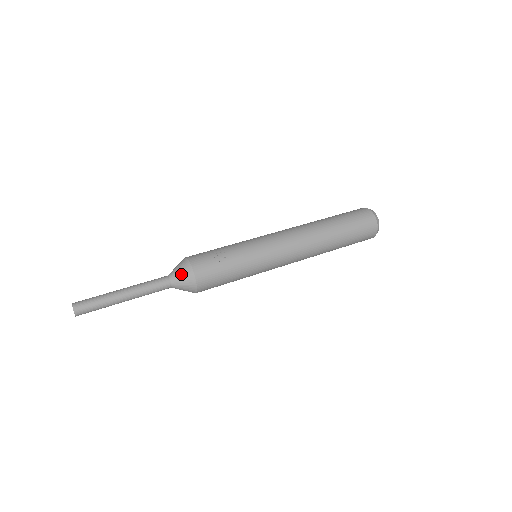
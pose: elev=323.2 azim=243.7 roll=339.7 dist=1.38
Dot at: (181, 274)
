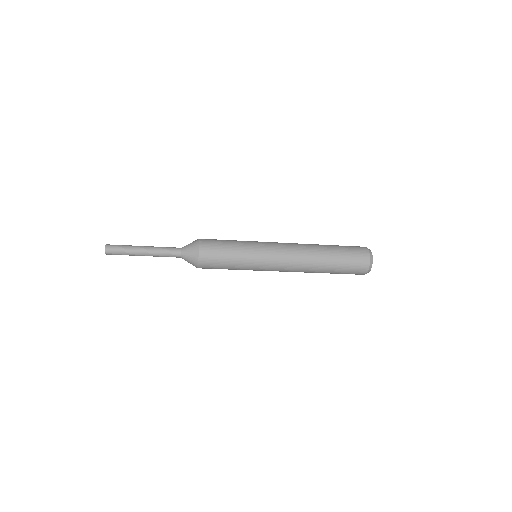
Dot at: (190, 243)
